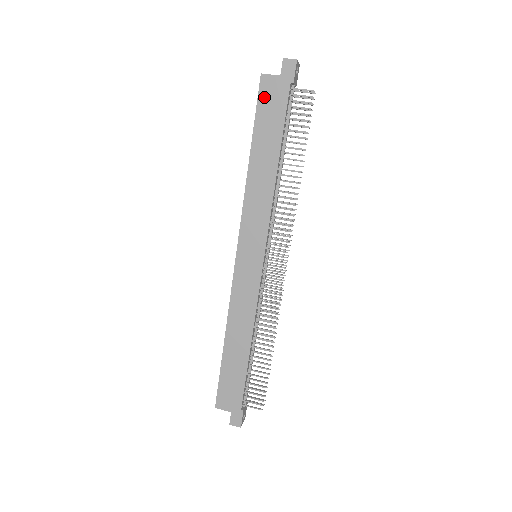
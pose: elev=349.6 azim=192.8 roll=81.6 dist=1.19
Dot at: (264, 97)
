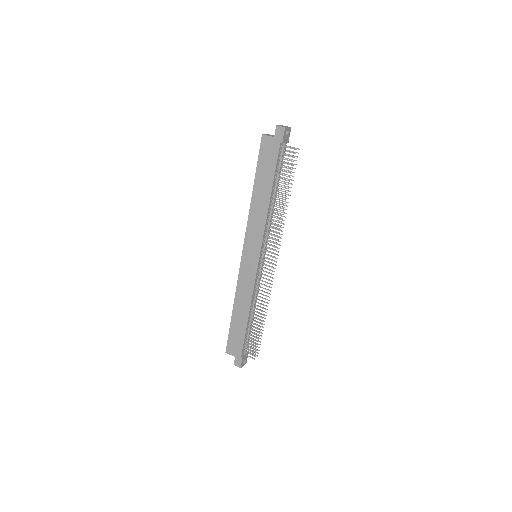
Dot at: (263, 150)
